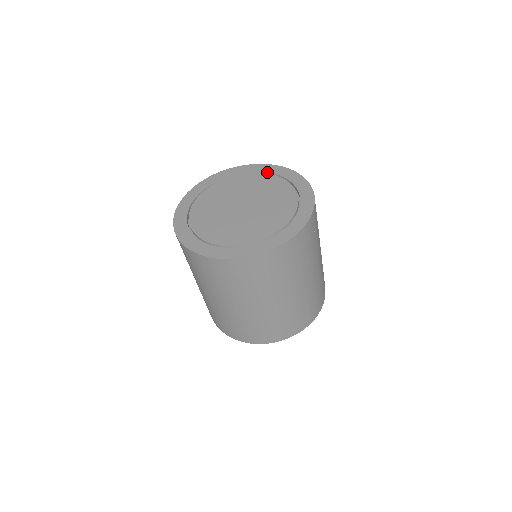
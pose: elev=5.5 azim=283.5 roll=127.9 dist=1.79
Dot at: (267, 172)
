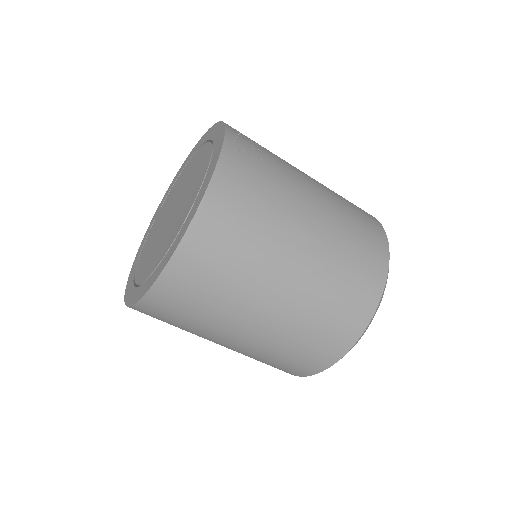
Dot at: (186, 164)
